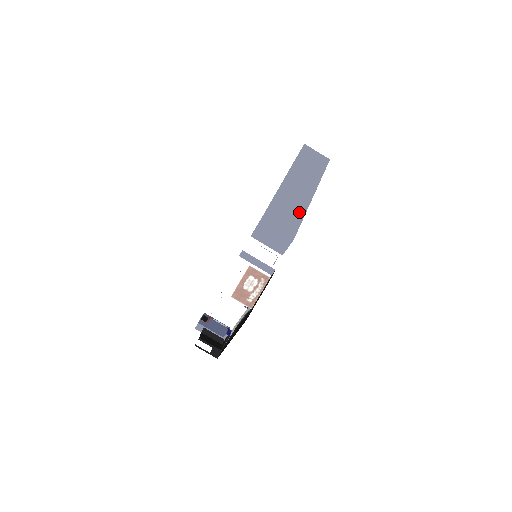
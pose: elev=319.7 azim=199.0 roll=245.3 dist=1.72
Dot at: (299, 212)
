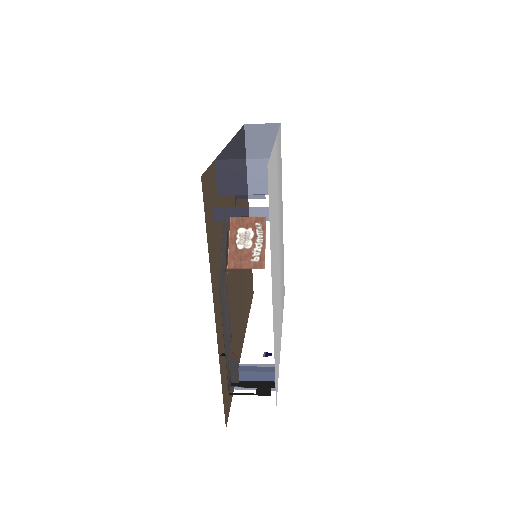
Dot at: (264, 147)
